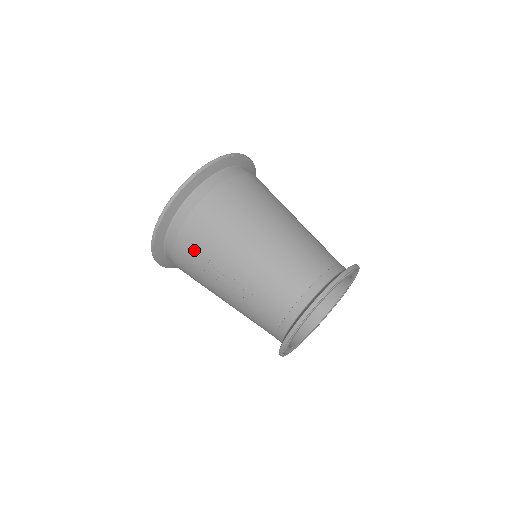
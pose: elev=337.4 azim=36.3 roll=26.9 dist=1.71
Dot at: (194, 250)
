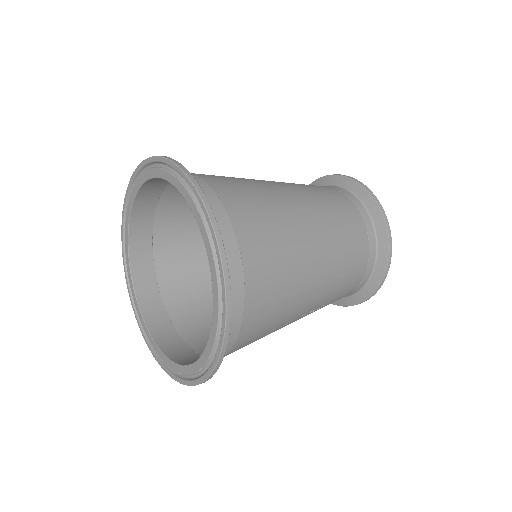
Dot at: (254, 340)
